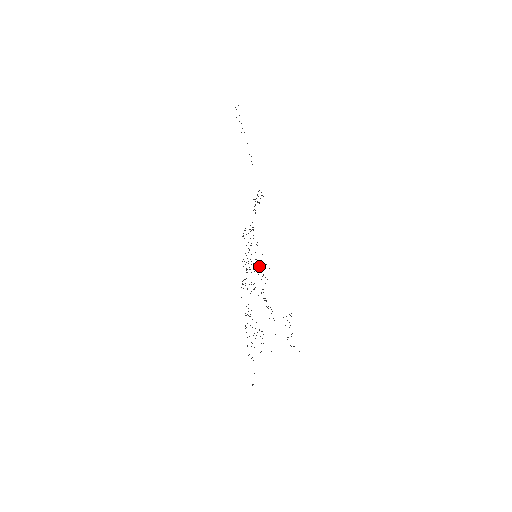
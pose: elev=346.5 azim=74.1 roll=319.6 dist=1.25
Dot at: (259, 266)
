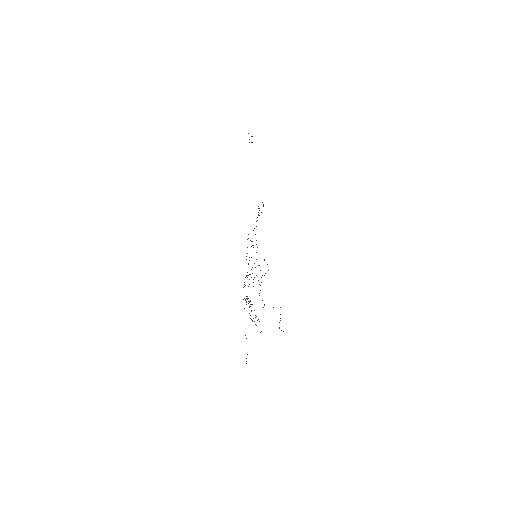
Dot at: occluded
